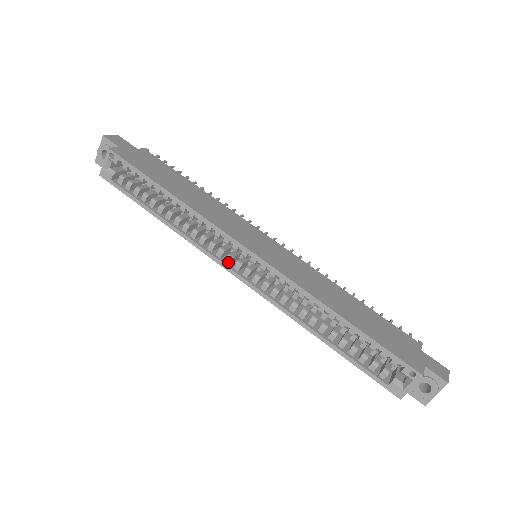
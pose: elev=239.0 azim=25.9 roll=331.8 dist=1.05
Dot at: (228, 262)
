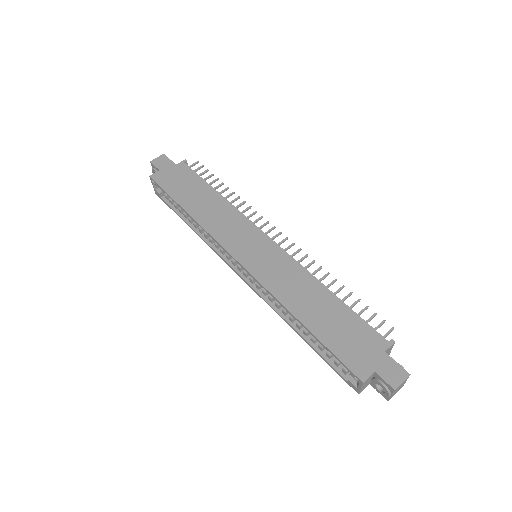
Dot at: (233, 264)
